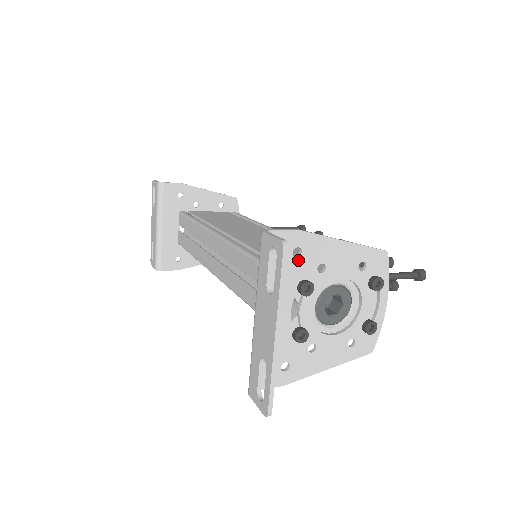
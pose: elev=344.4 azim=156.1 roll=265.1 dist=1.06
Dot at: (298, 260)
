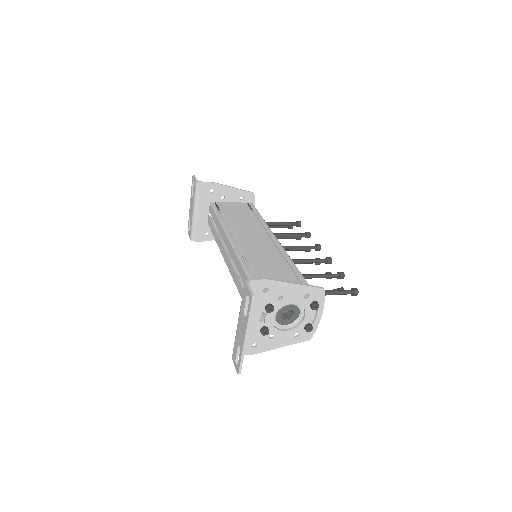
Dot at: (266, 294)
